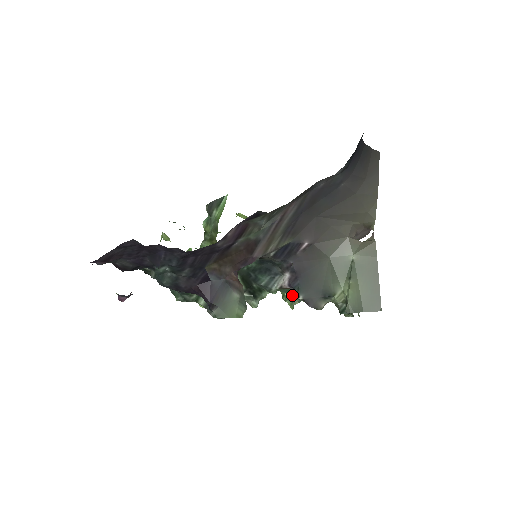
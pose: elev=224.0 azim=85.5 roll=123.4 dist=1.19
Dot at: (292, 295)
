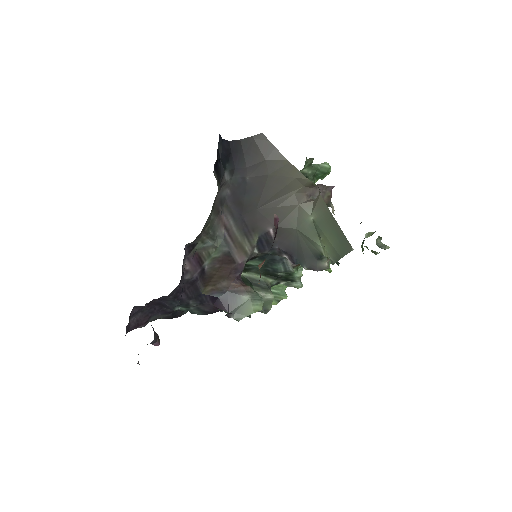
Dot at: occluded
